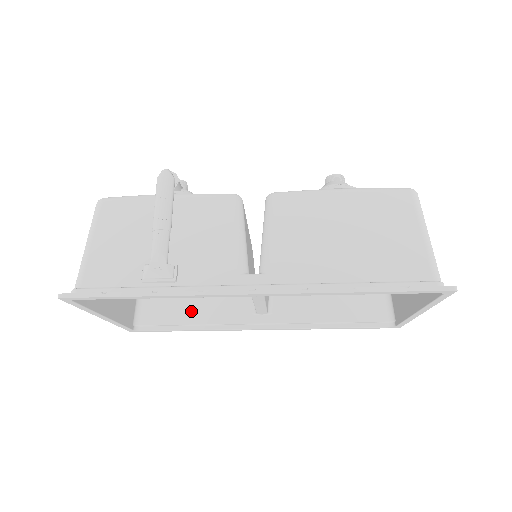
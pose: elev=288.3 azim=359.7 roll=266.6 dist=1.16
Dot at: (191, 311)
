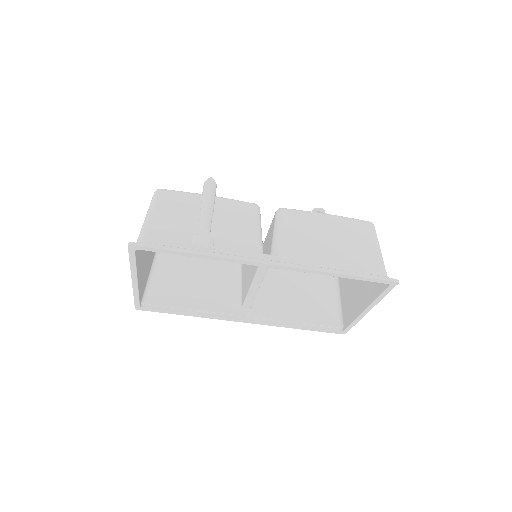
Dot at: (189, 299)
